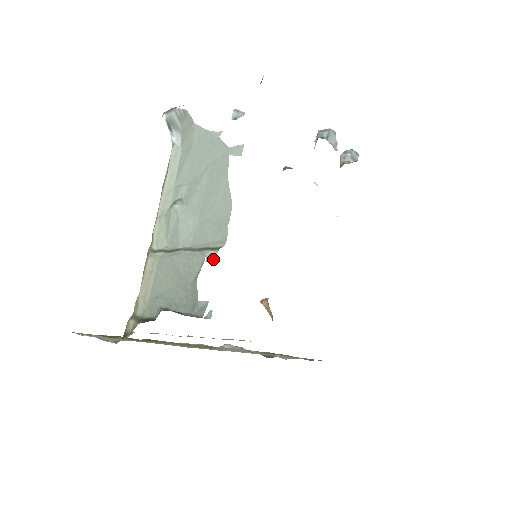
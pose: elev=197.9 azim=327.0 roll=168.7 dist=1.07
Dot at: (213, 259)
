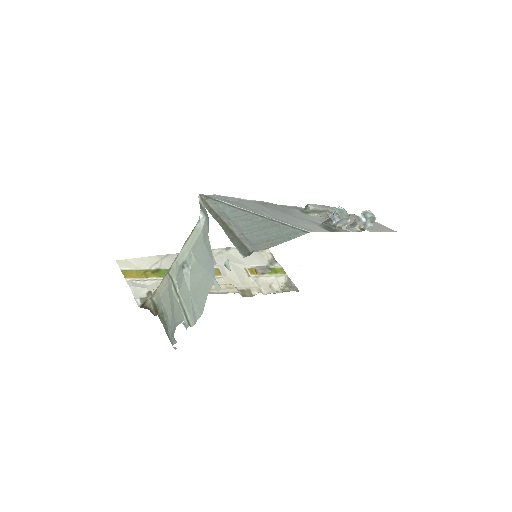
Dot at: (186, 326)
